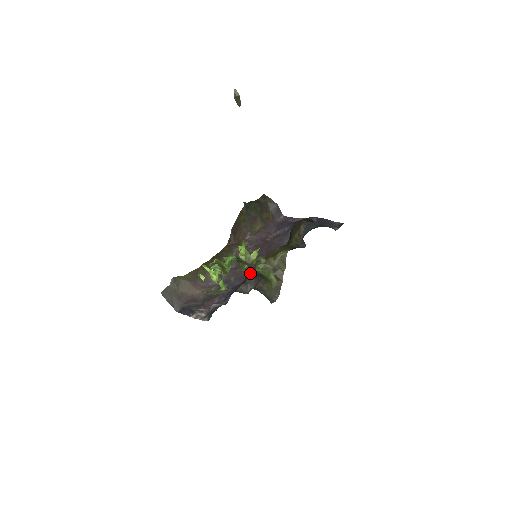
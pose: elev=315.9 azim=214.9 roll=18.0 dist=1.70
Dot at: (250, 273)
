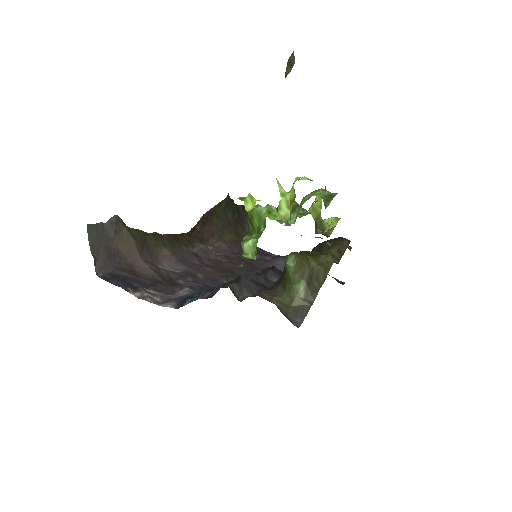
Dot at: (235, 278)
